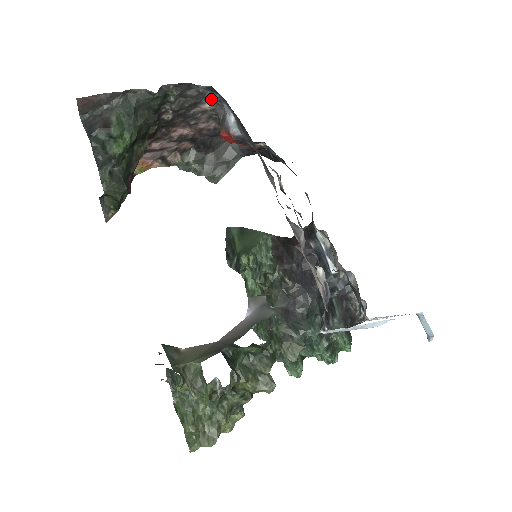
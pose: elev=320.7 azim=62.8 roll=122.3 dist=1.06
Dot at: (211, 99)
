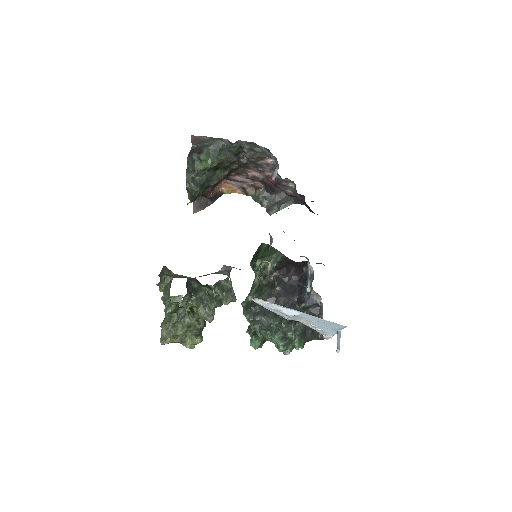
Dot at: occluded
